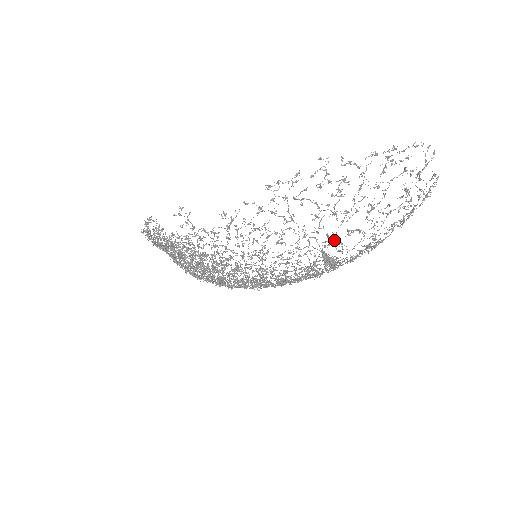
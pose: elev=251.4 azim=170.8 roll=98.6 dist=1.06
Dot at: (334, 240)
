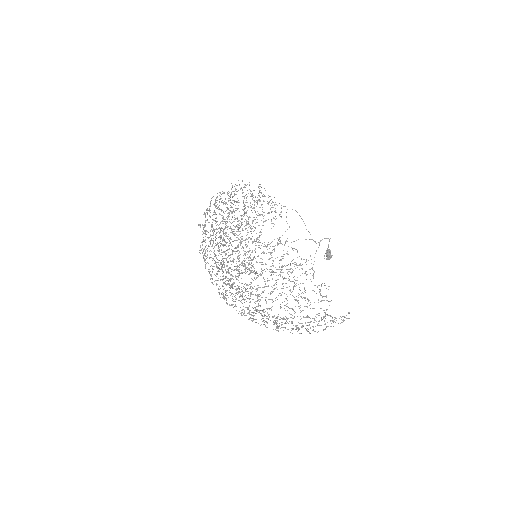
Dot at: (260, 310)
